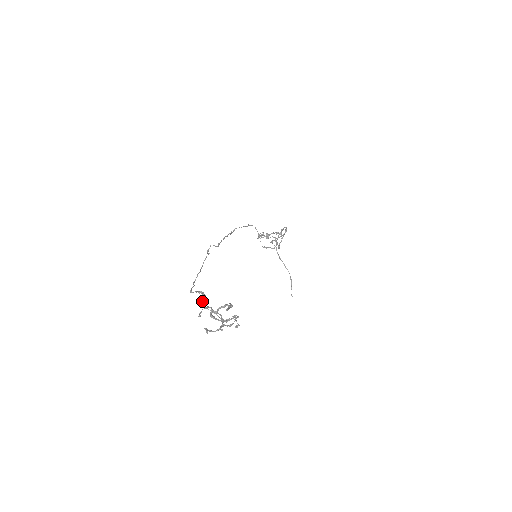
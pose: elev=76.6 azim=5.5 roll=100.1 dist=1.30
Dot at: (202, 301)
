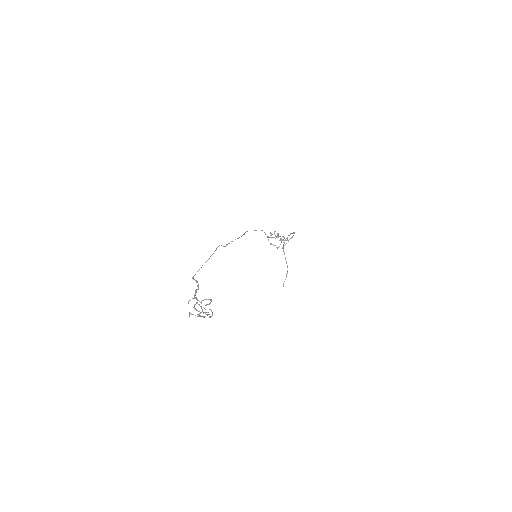
Dot at: (195, 291)
